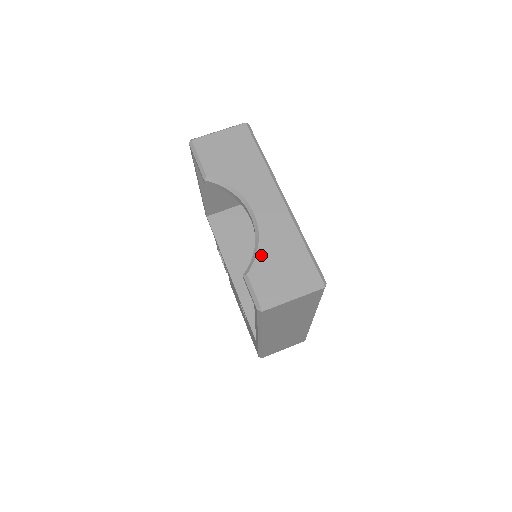
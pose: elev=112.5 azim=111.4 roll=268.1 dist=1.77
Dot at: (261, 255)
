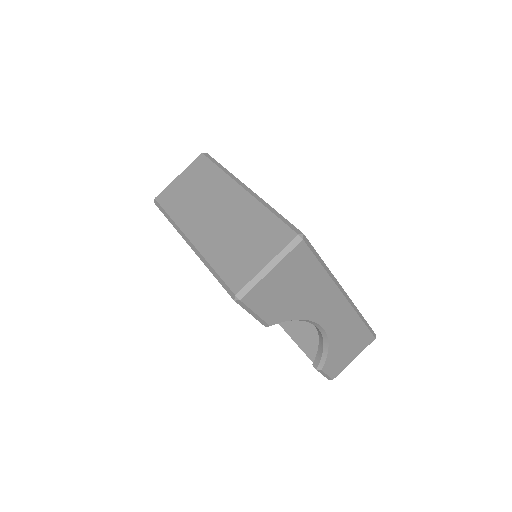
Dot at: (331, 352)
